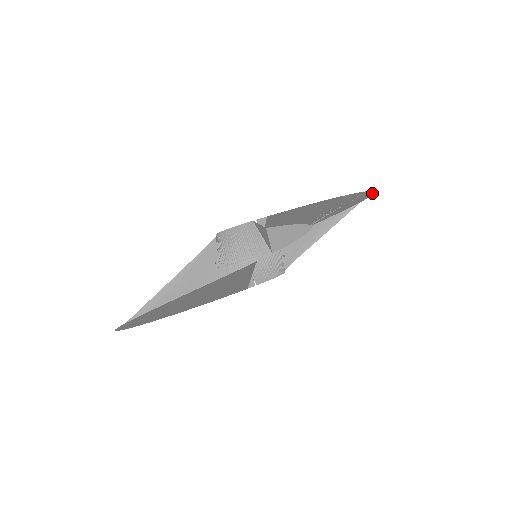
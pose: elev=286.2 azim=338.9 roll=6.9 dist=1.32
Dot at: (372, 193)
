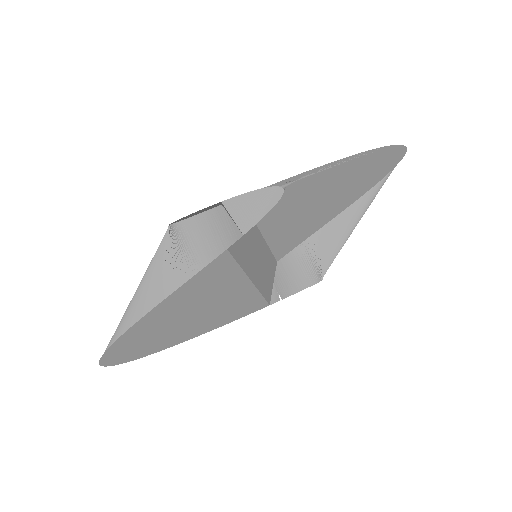
Dot at: (403, 149)
